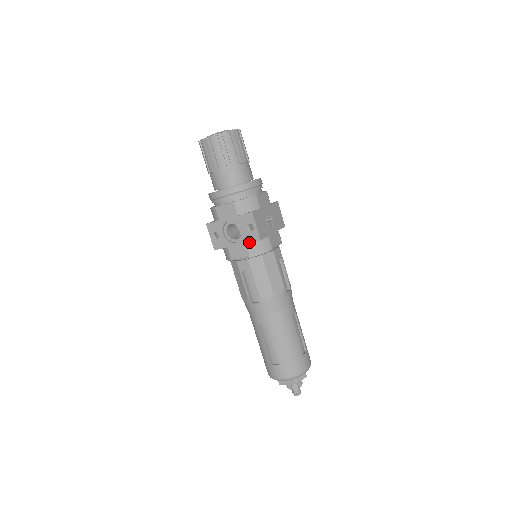
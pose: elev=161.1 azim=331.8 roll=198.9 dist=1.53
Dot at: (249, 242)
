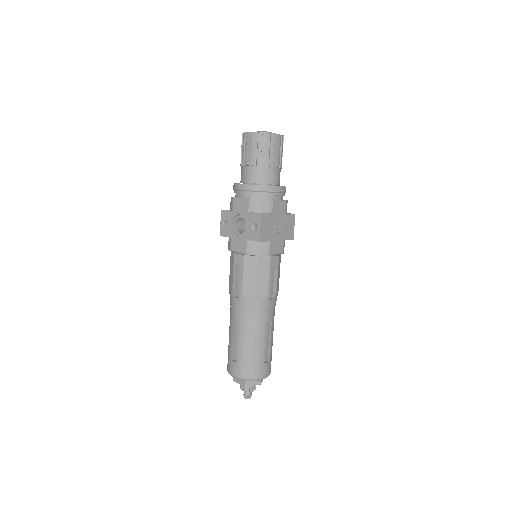
Dot at: (250, 240)
